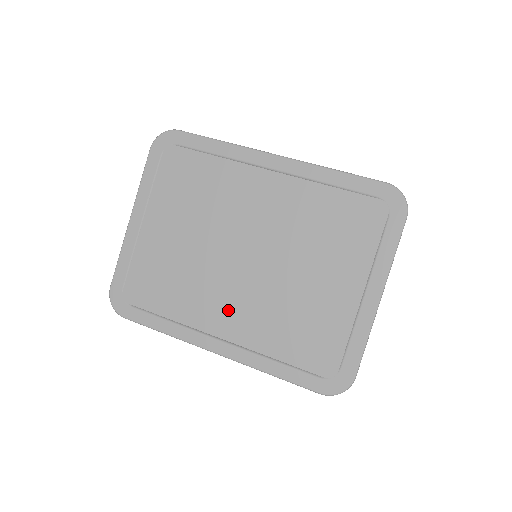
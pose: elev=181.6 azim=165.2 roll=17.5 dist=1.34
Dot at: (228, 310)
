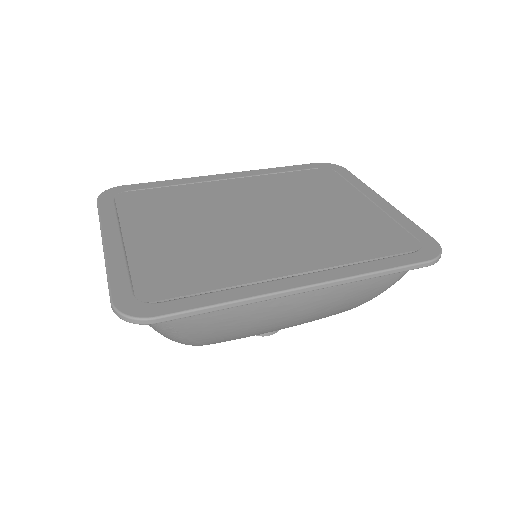
Dot at: (281, 253)
